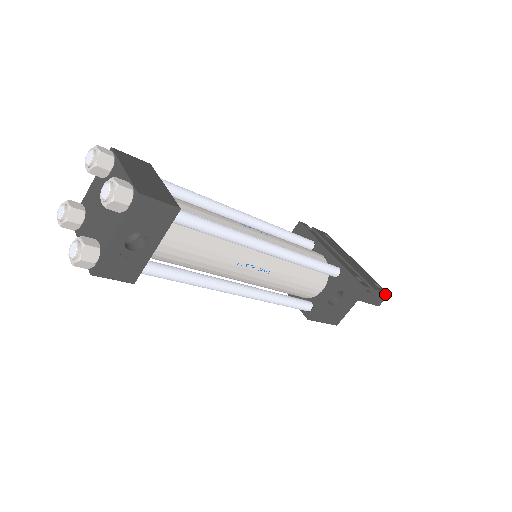
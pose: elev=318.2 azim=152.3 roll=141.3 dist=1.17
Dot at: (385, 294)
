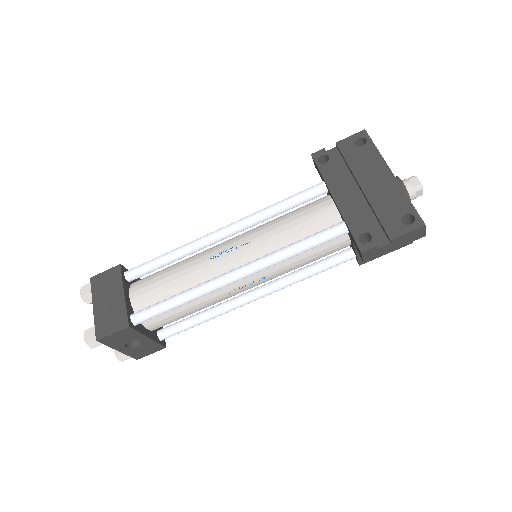
Dot at: (417, 229)
